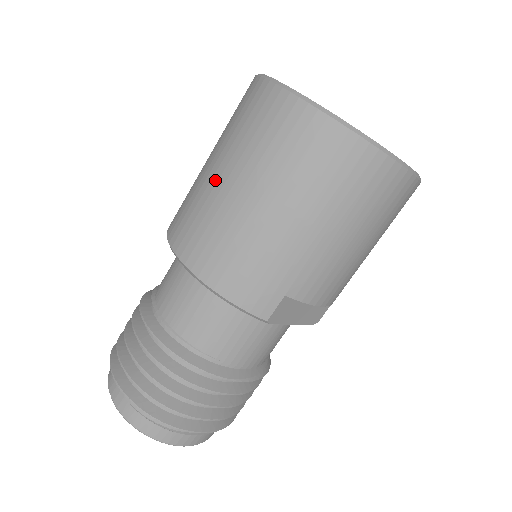
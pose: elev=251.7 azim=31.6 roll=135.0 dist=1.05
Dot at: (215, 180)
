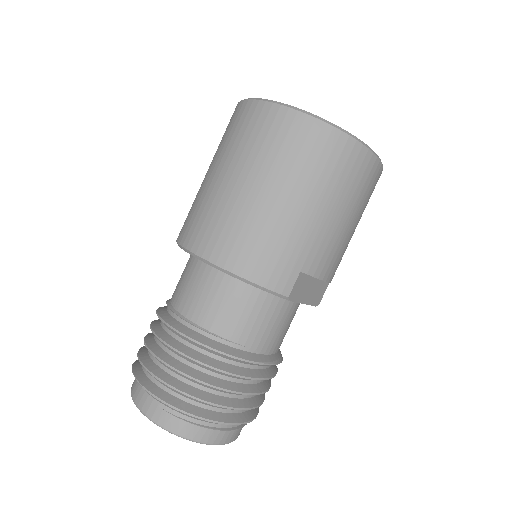
Dot at: (224, 185)
